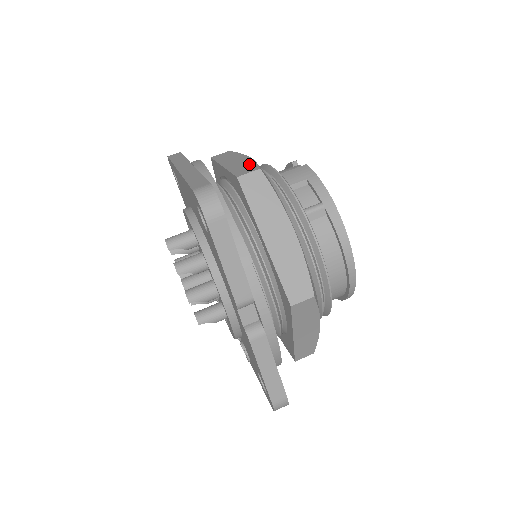
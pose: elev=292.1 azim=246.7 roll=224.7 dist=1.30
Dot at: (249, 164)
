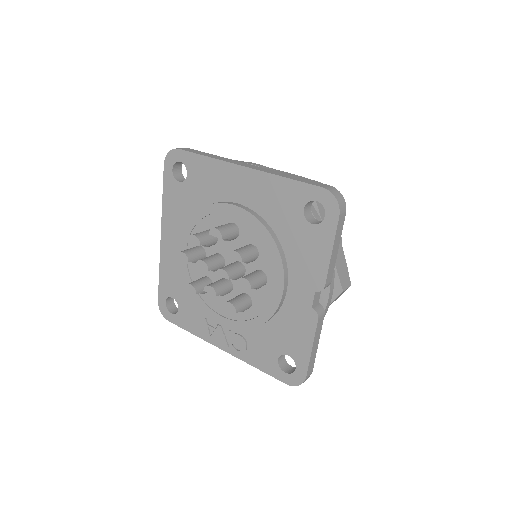
Dot at: occluded
